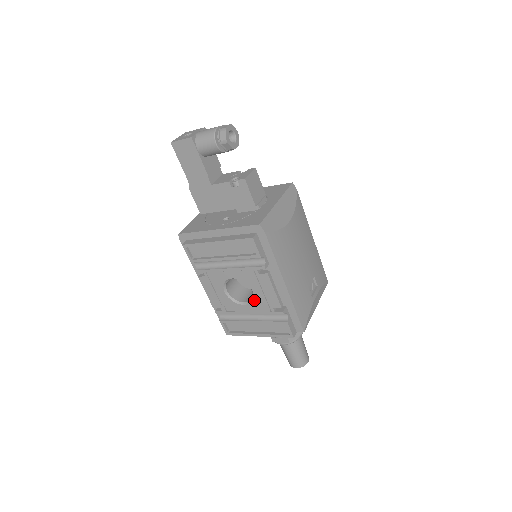
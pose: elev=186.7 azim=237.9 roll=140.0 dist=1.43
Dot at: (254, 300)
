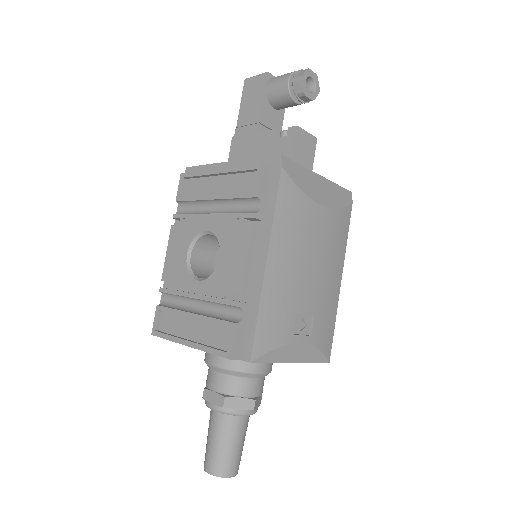
Dot at: (214, 273)
